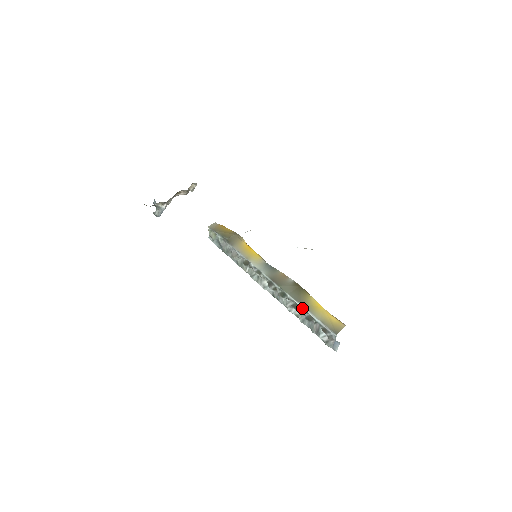
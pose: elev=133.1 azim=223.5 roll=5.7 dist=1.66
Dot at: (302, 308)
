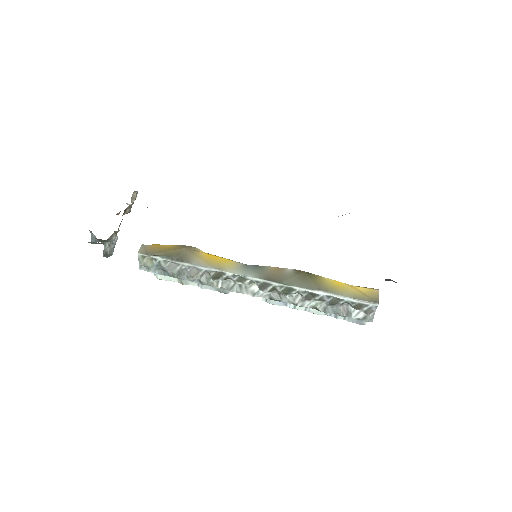
Dot at: (322, 295)
